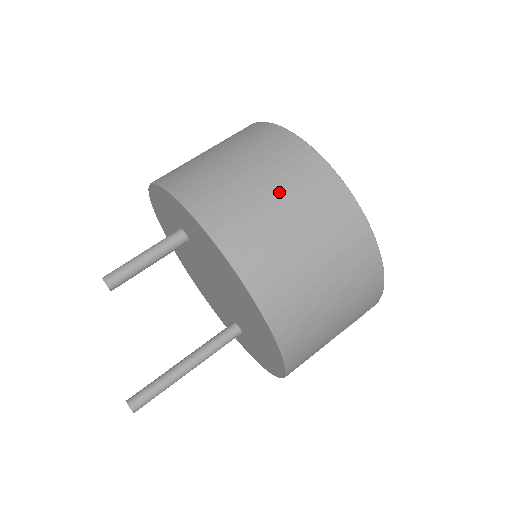
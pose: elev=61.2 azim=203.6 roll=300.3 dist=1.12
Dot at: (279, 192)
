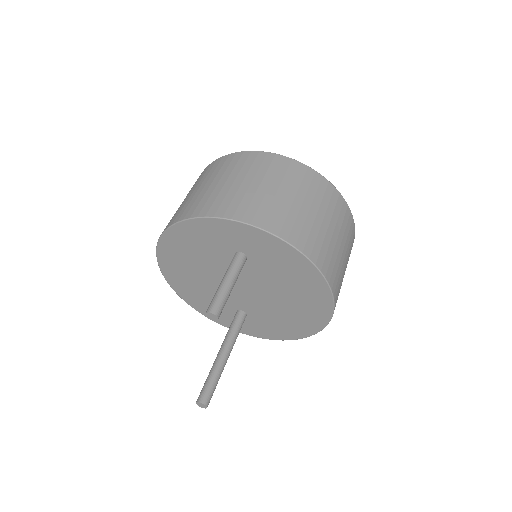
Dot at: (331, 223)
